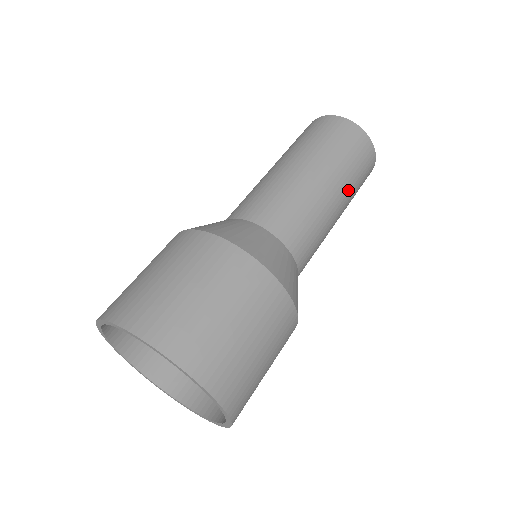
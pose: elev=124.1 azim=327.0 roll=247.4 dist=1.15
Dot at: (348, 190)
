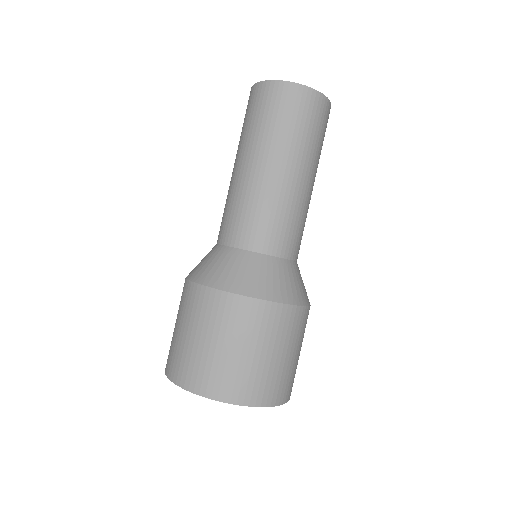
Dot at: occluded
